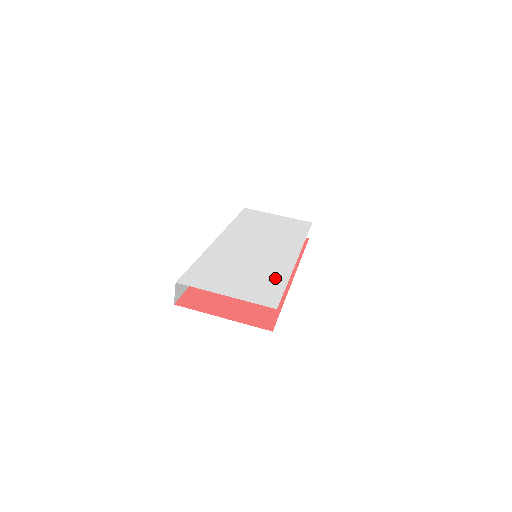
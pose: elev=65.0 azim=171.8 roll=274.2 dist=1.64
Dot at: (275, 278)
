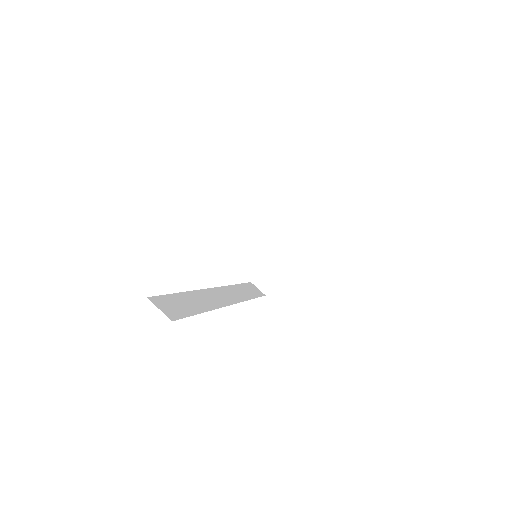
Dot at: occluded
